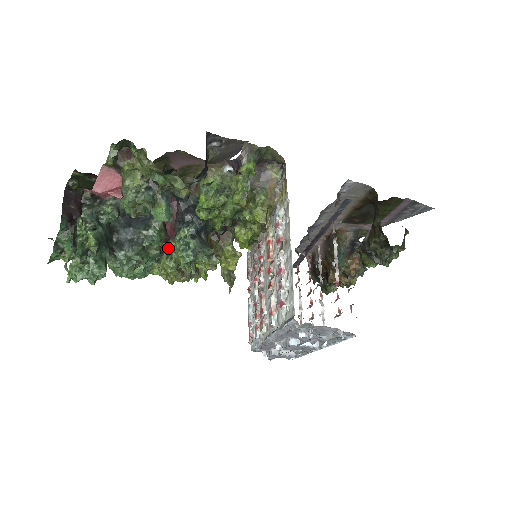
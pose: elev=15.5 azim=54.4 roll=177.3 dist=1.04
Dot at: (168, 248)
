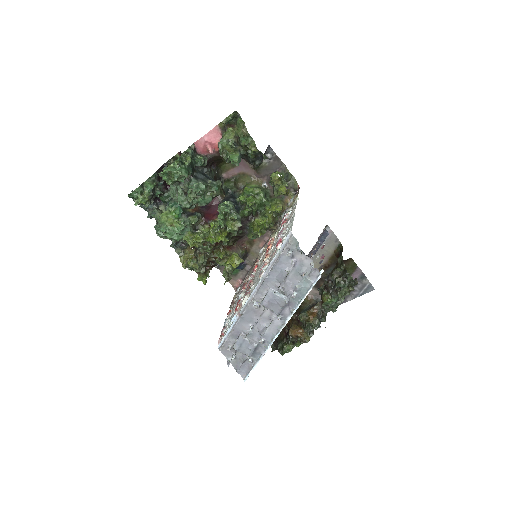
Dot at: (202, 228)
